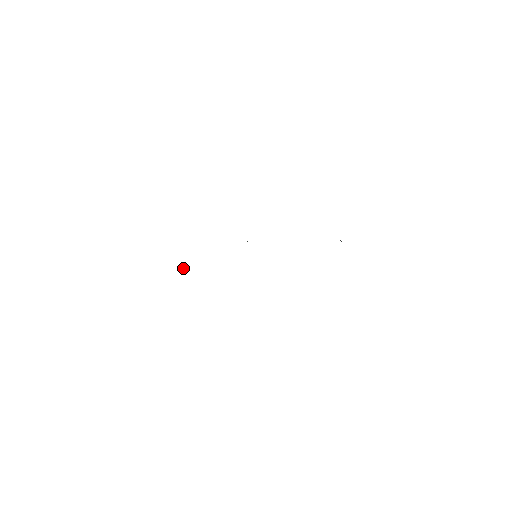
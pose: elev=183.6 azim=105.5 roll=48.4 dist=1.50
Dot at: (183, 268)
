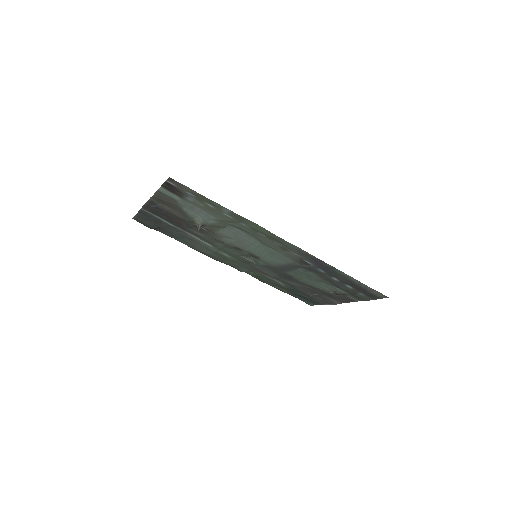
Dot at: (201, 226)
